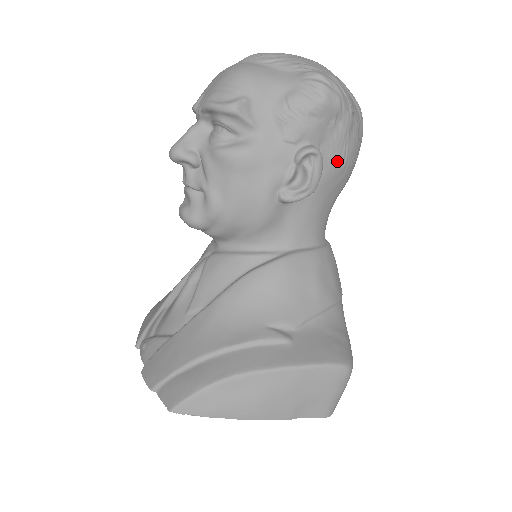
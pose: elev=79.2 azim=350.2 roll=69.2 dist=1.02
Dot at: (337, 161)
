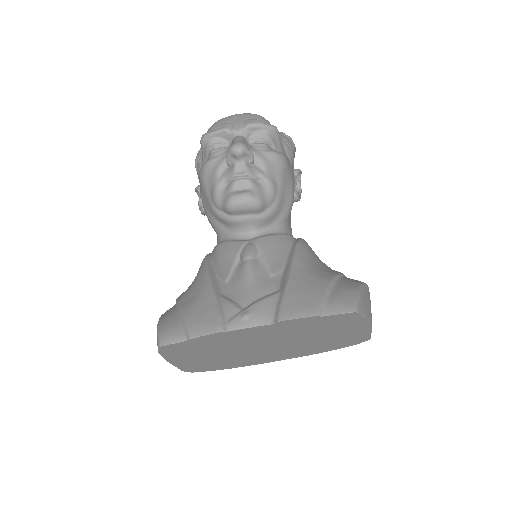
Dot at: occluded
